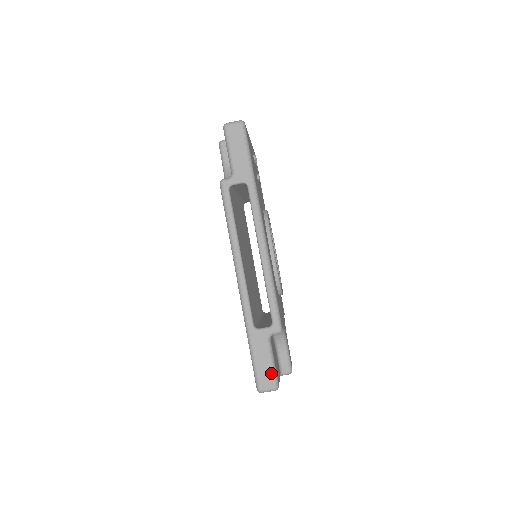
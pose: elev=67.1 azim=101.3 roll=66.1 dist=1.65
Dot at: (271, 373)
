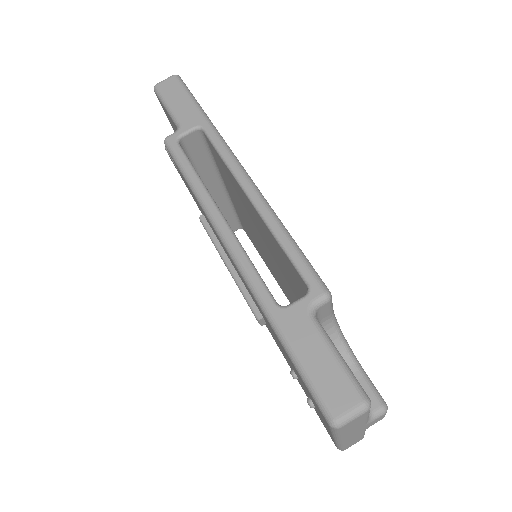
Dot at: (342, 375)
